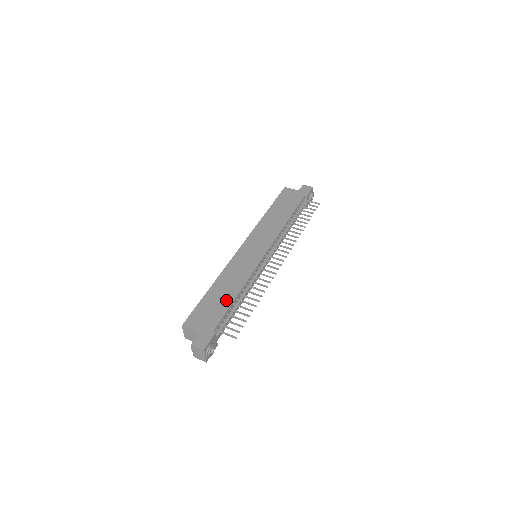
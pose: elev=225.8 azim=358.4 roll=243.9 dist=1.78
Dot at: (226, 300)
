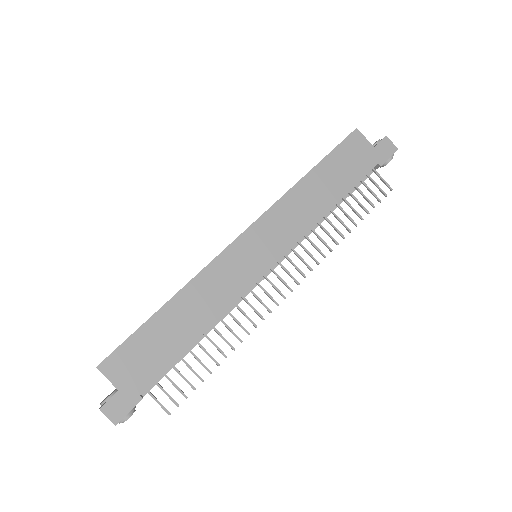
Dot at: (179, 341)
